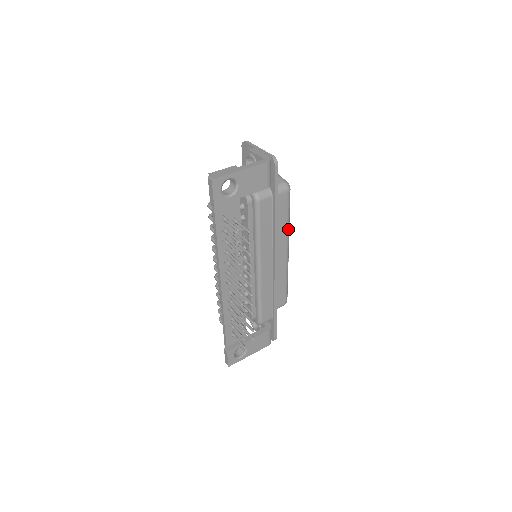
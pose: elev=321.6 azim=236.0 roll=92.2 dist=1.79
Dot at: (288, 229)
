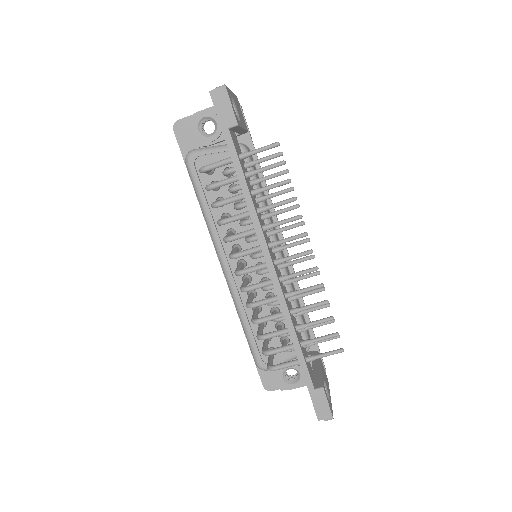
Dot at: occluded
